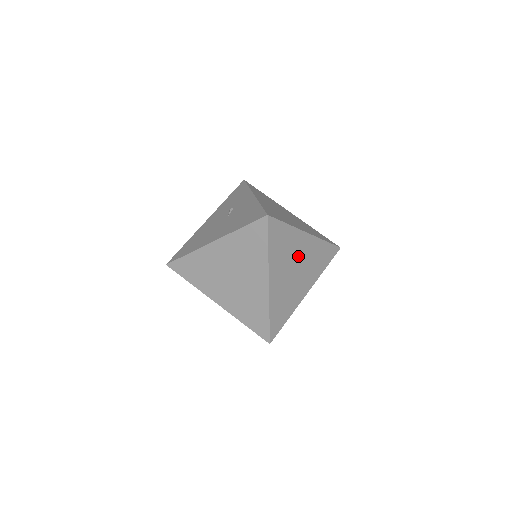
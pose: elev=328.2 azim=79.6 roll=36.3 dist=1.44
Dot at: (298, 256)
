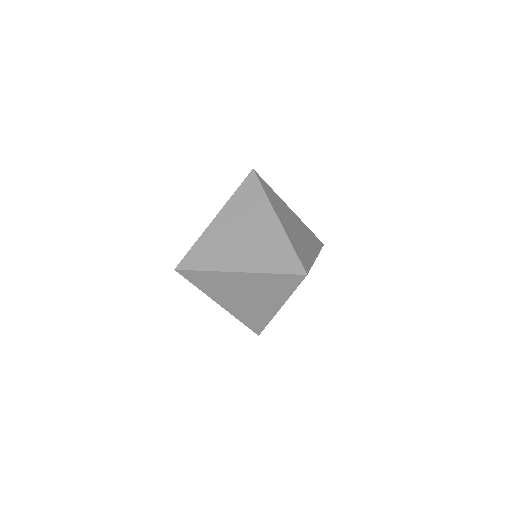
Dot at: (292, 219)
